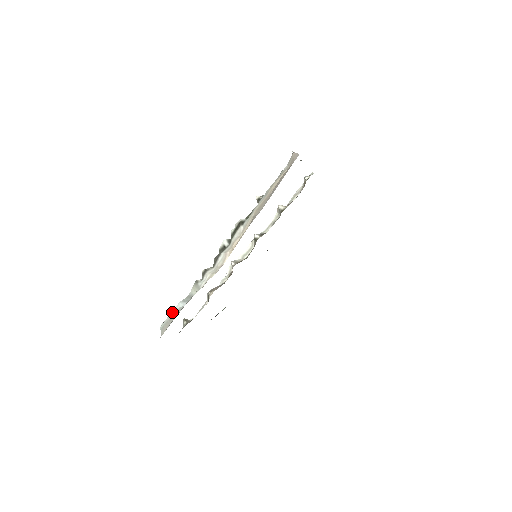
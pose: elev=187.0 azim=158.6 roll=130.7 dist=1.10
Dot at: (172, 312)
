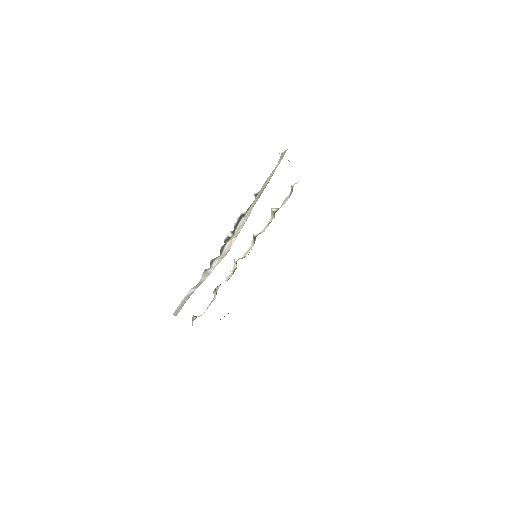
Dot at: (184, 298)
